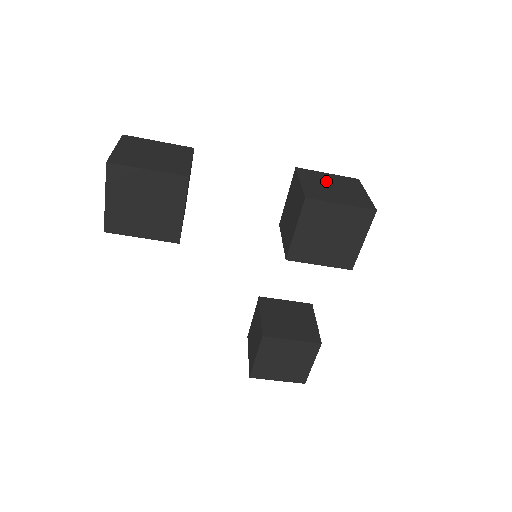
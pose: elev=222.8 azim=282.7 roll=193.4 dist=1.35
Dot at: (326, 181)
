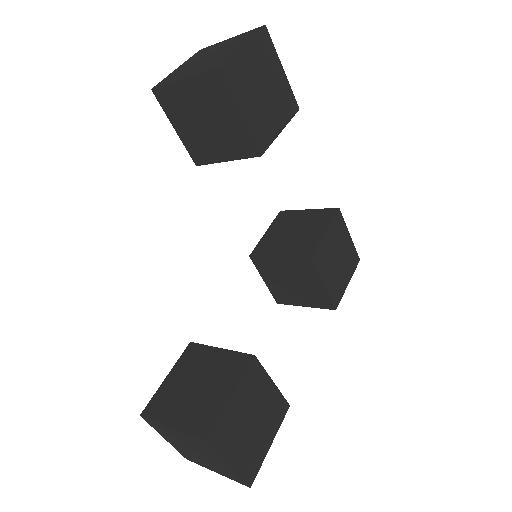
Dot at: occluded
